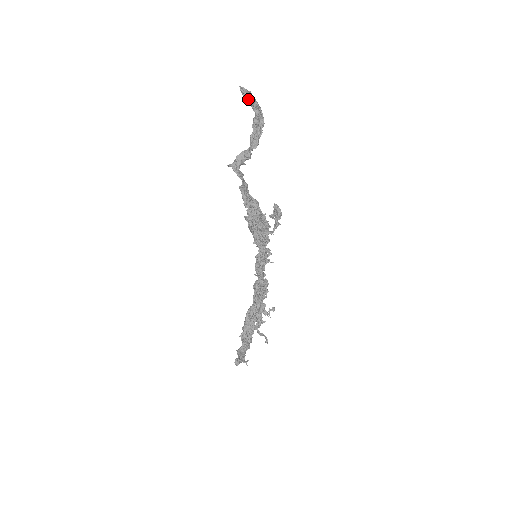
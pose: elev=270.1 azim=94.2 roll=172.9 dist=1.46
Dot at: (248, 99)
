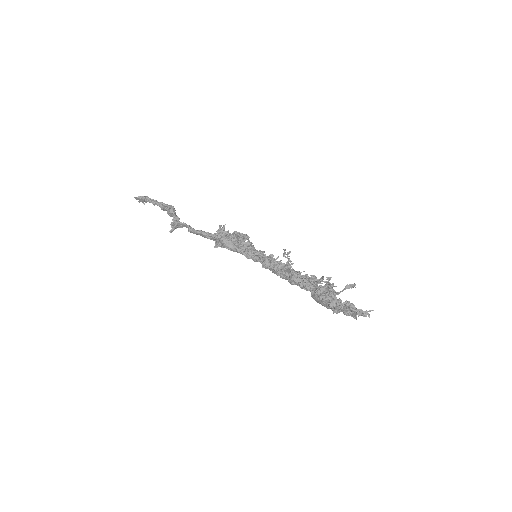
Dot at: (144, 196)
